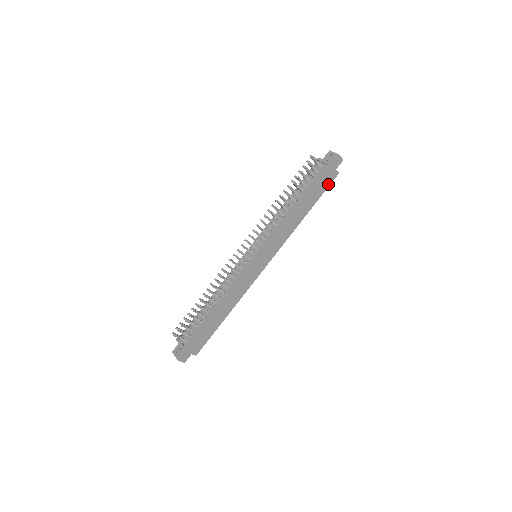
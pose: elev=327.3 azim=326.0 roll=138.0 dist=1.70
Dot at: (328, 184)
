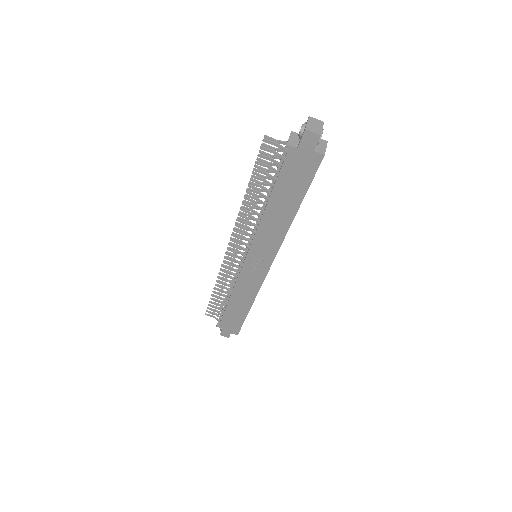
Dot at: (311, 173)
